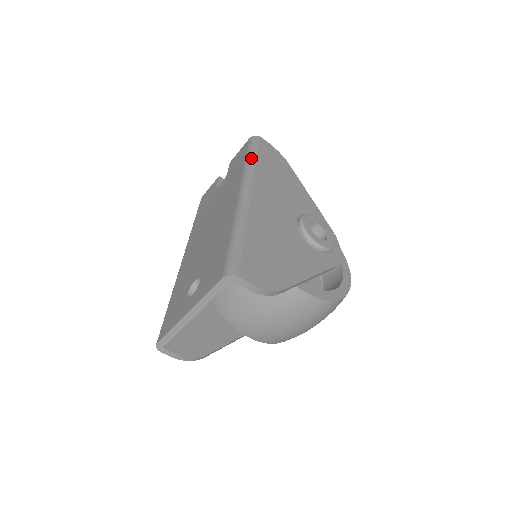
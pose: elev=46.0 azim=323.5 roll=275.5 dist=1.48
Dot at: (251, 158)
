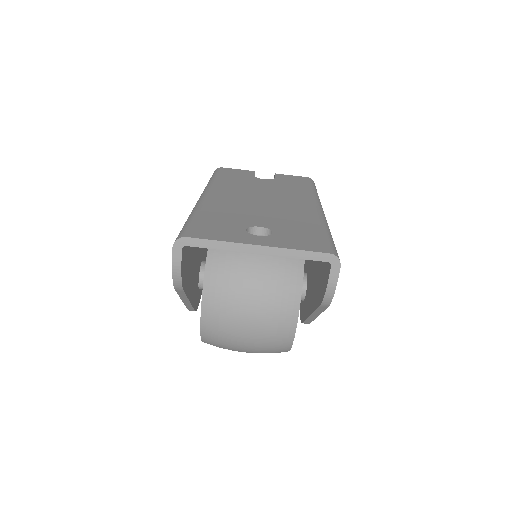
Dot at: occluded
